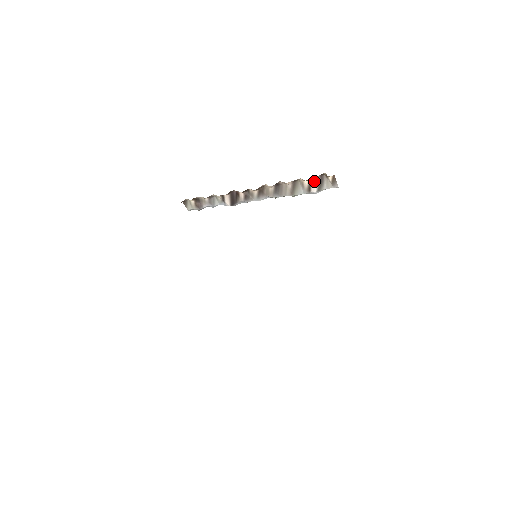
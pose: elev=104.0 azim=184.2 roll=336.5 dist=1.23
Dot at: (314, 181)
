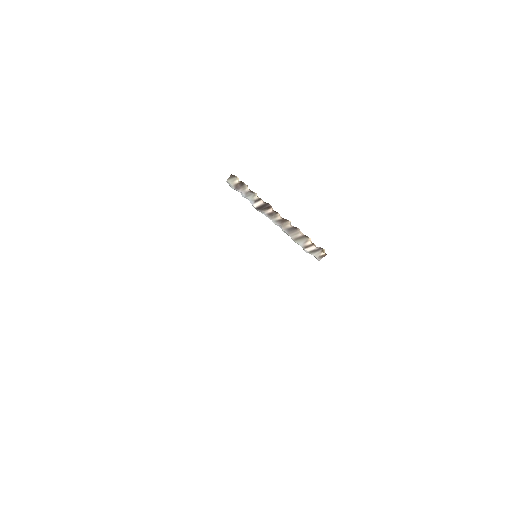
Dot at: (314, 246)
